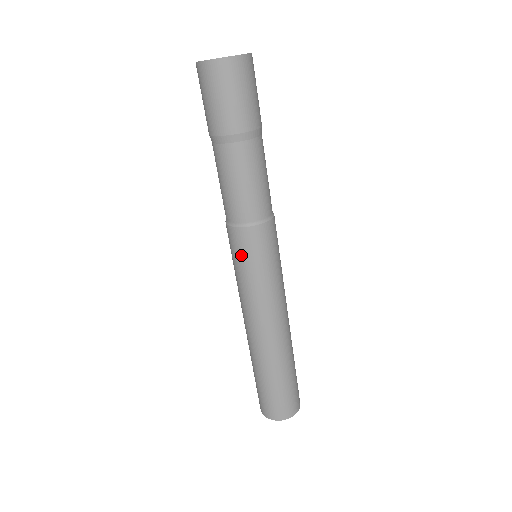
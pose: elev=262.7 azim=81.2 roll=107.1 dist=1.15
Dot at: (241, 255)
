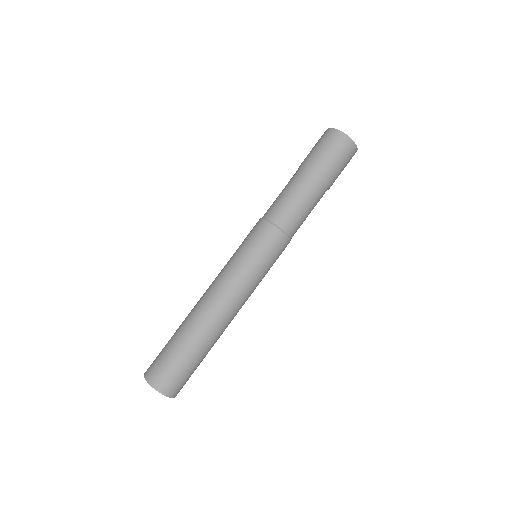
Dot at: (257, 243)
